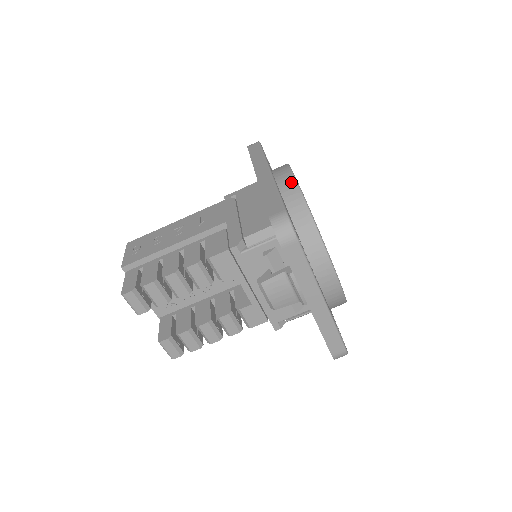
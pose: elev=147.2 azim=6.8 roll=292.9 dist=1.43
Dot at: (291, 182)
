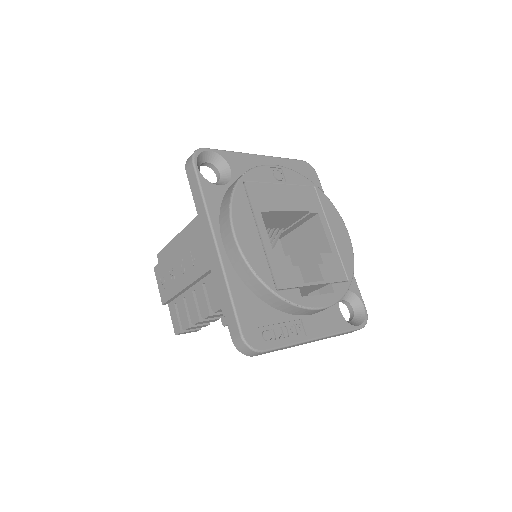
Dot at: (239, 258)
